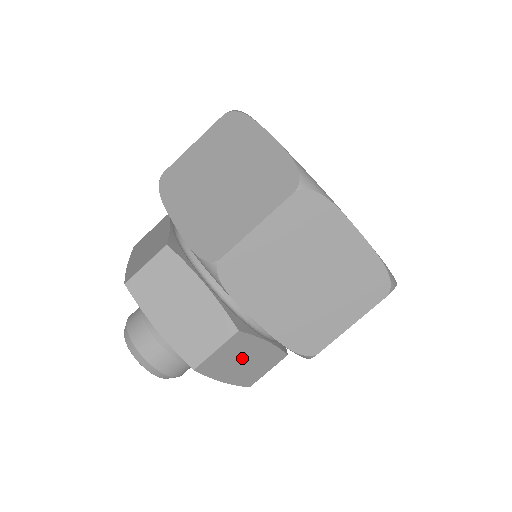
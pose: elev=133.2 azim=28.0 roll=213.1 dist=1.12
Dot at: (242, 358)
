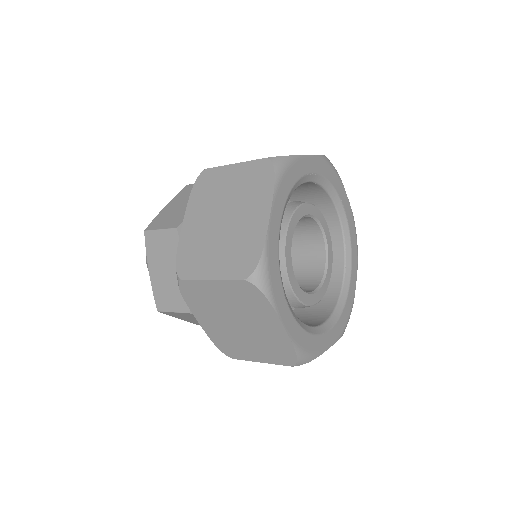
Dot at: occluded
